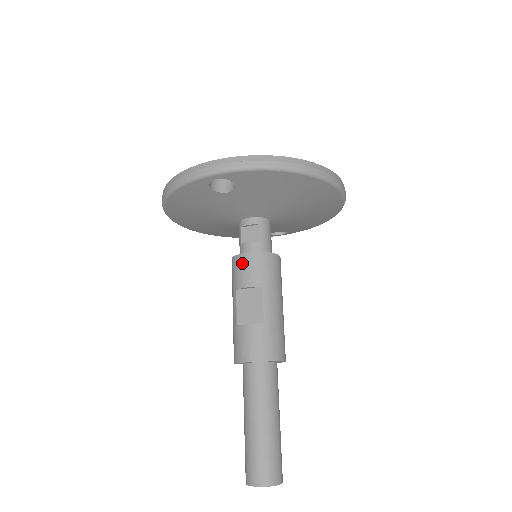
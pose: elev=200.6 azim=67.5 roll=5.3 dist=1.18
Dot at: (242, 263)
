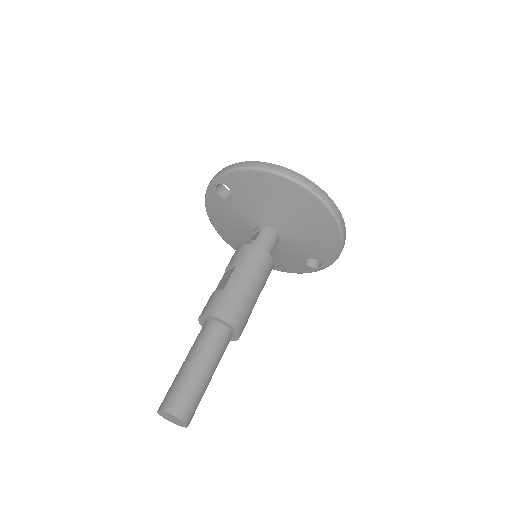
Dot at: (234, 253)
